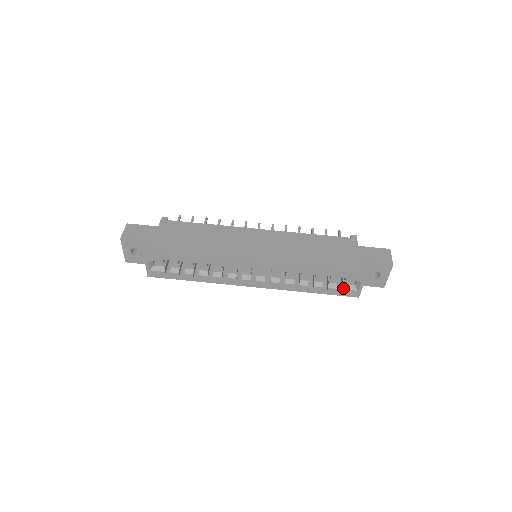
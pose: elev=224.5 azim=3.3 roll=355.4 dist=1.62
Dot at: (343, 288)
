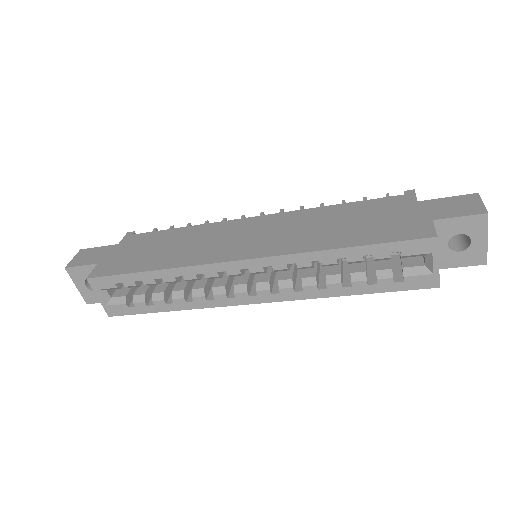
Dot at: (404, 274)
